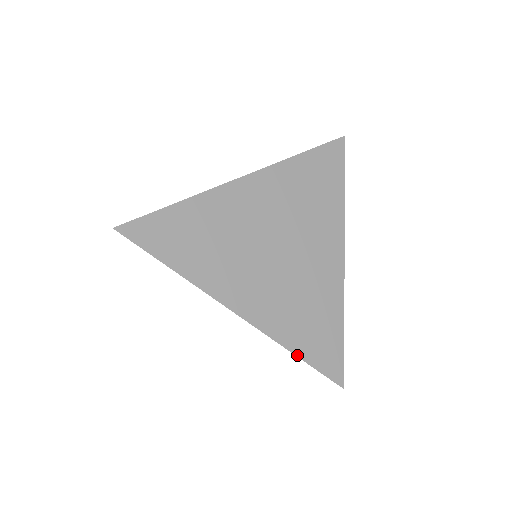
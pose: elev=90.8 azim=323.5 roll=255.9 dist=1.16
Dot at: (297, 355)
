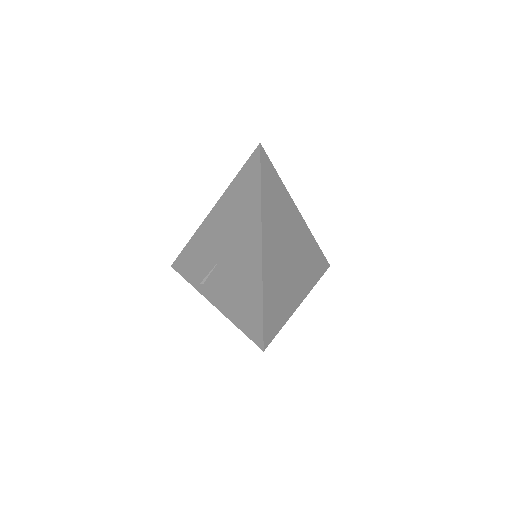
Dot at: (318, 280)
